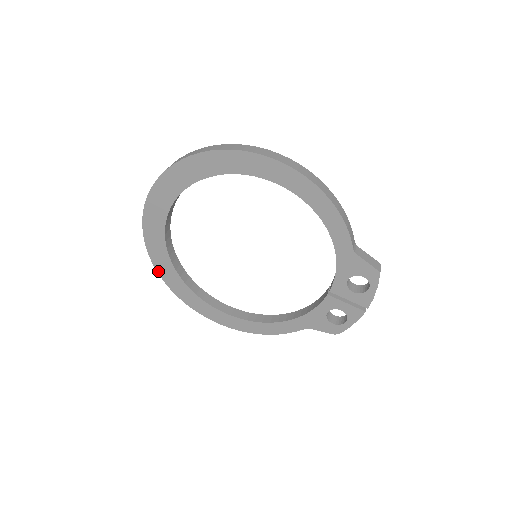
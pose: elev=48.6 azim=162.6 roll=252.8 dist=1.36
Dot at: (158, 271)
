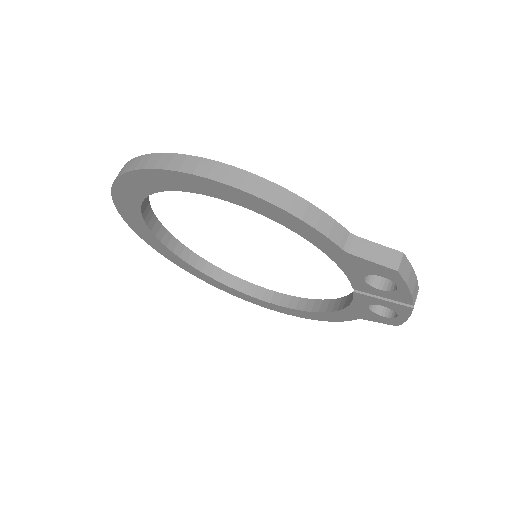
Dot at: (191, 273)
